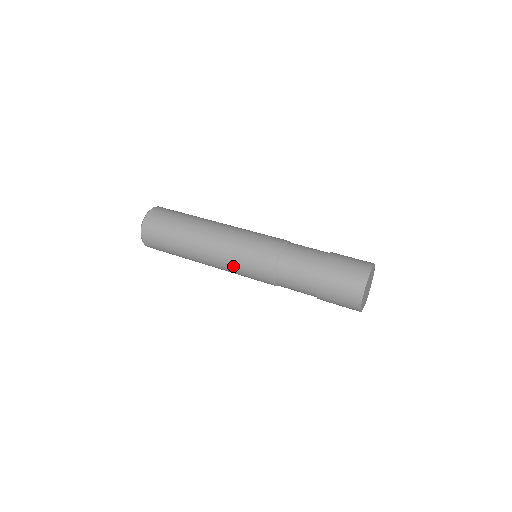
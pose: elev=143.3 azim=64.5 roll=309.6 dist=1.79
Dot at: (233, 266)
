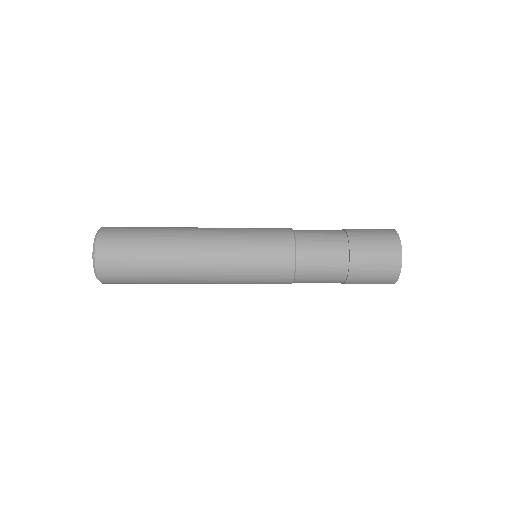
Dot at: (239, 270)
